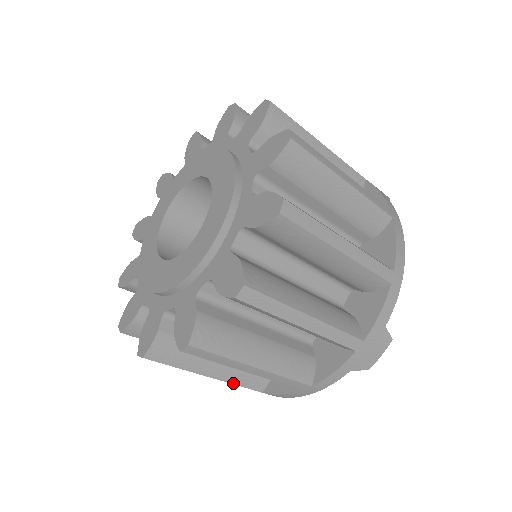
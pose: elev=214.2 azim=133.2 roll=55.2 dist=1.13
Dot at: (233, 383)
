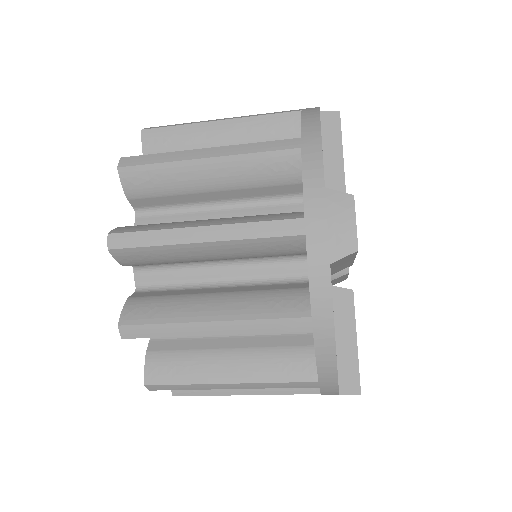
Dot at: (266, 381)
